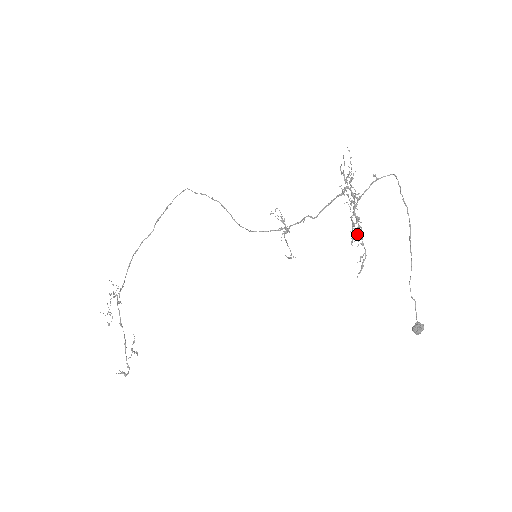
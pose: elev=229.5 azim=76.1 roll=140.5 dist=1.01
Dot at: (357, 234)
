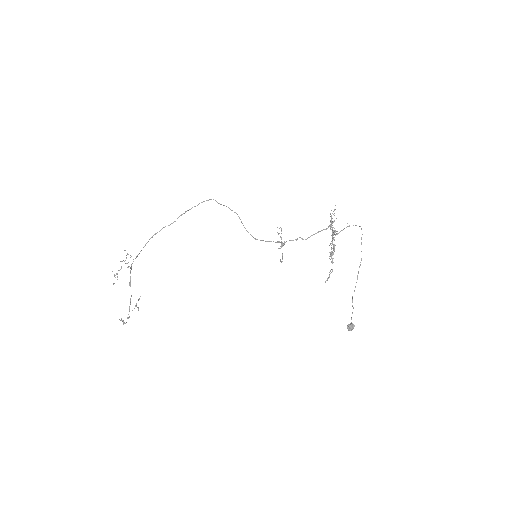
Dot at: occluded
